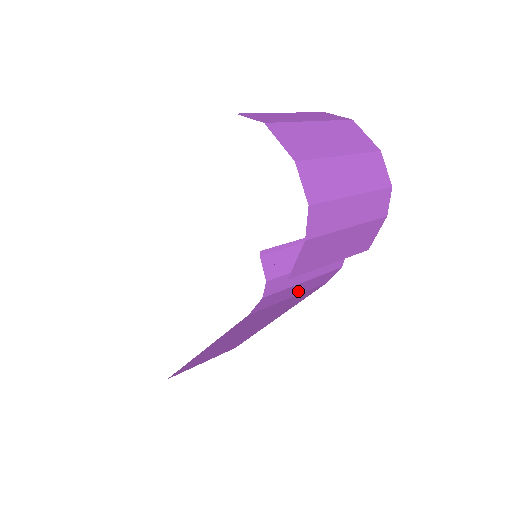
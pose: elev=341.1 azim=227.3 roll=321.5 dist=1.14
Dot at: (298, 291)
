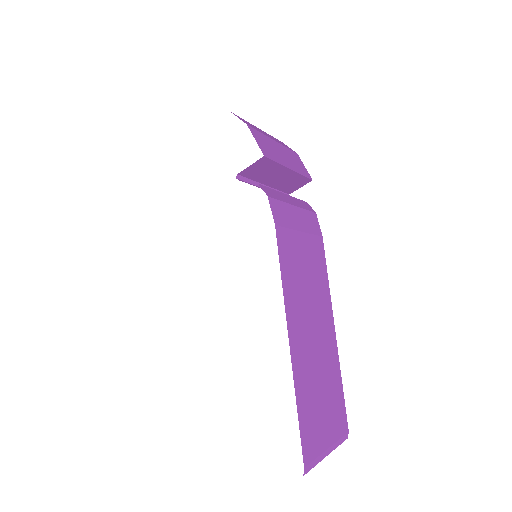
Dot at: (300, 224)
